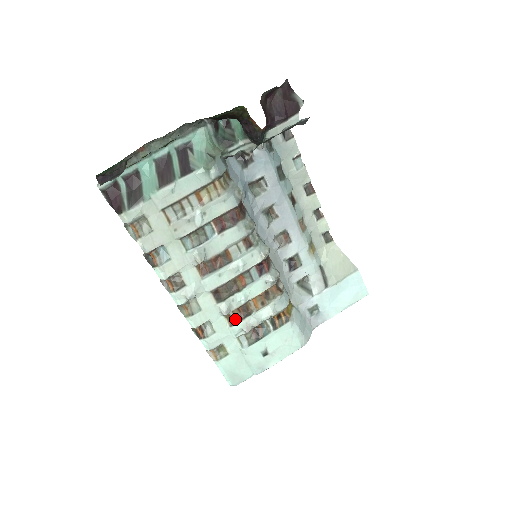
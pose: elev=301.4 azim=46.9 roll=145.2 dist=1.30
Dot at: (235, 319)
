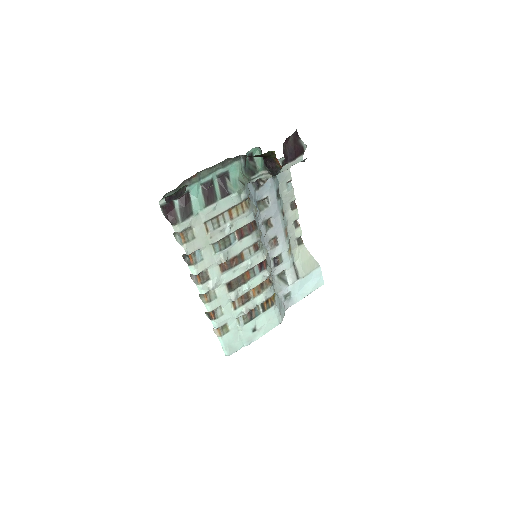
Dot at: (238, 304)
